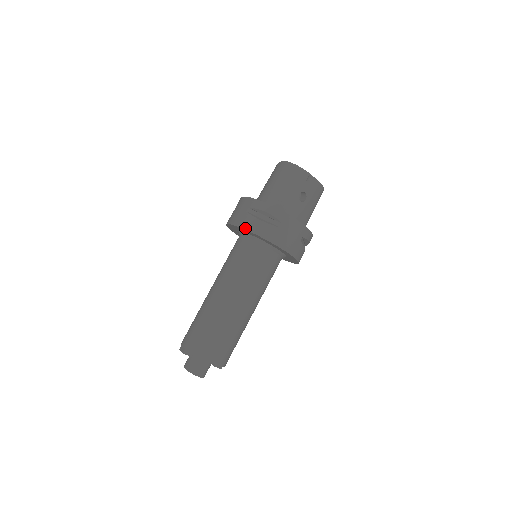
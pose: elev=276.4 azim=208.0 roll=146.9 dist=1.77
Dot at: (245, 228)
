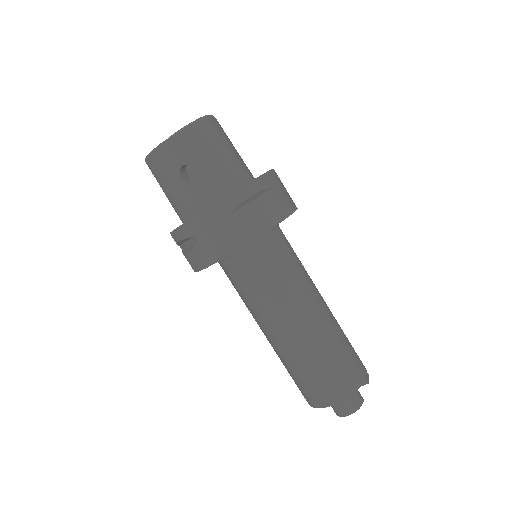
Dot at: occluded
